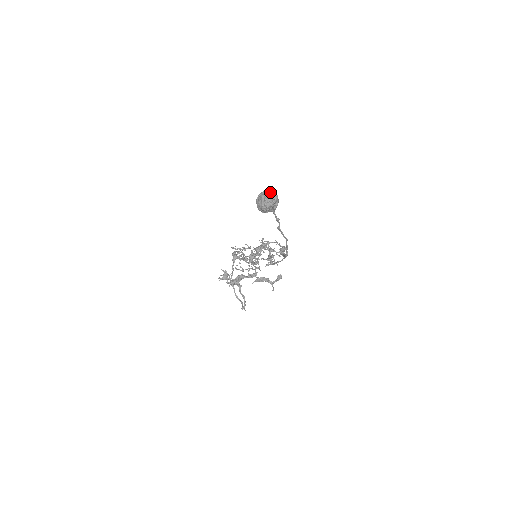
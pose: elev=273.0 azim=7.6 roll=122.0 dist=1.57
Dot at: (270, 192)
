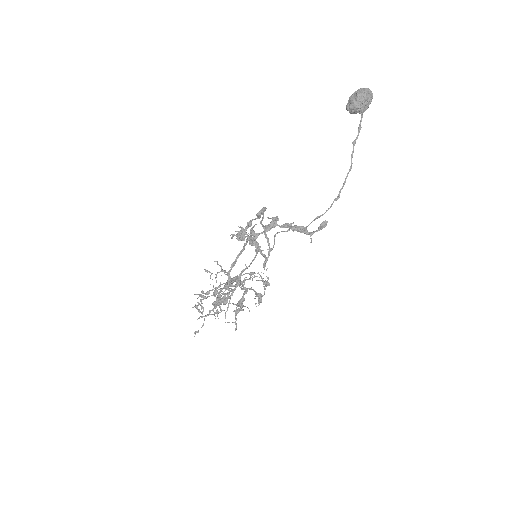
Dot at: (368, 89)
